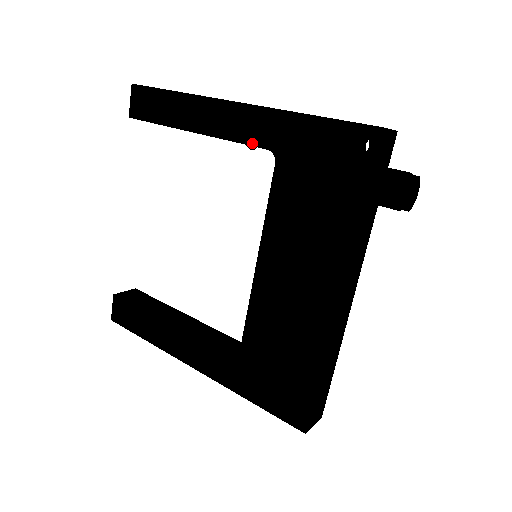
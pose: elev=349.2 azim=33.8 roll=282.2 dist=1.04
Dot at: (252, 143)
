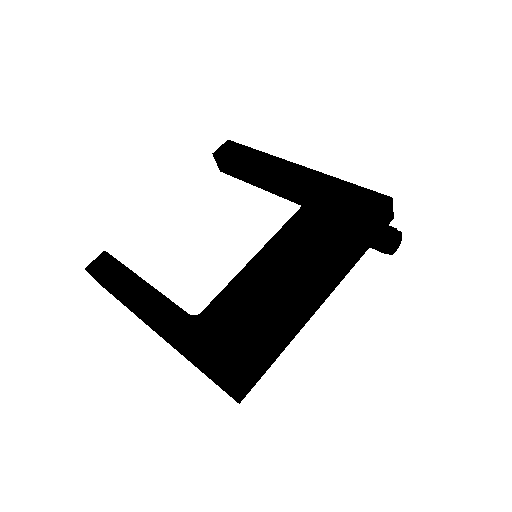
Dot at: (298, 185)
